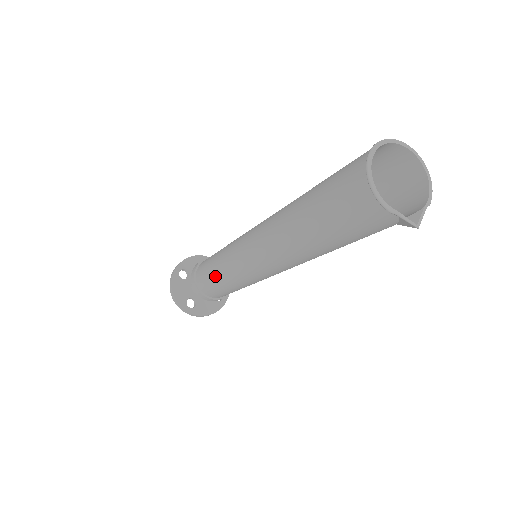
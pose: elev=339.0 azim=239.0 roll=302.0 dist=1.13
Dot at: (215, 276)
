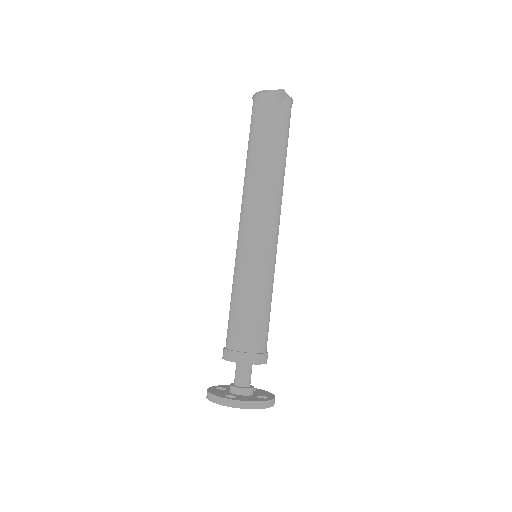
Dot at: (233, 299)
